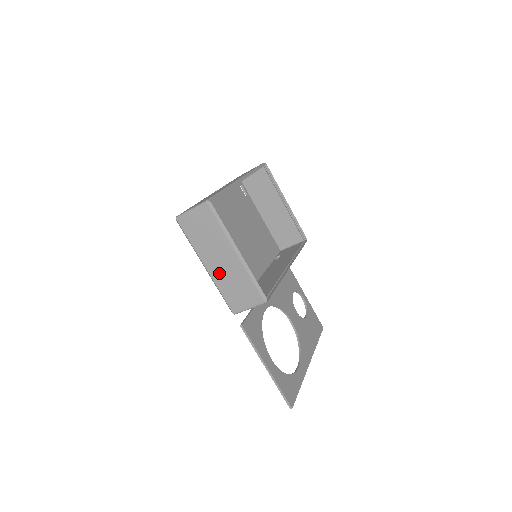
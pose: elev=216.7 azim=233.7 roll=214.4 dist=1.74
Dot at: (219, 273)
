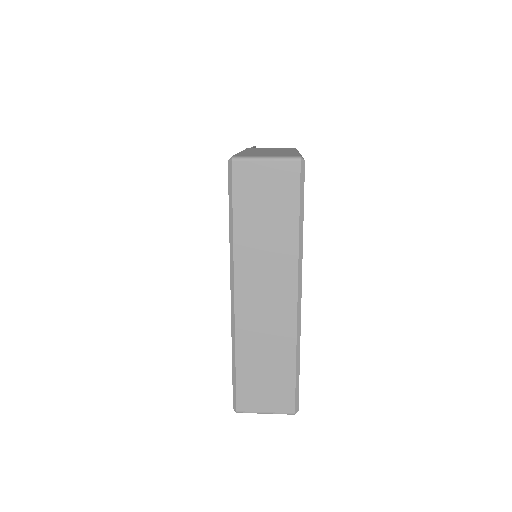
Dot at: occluded
